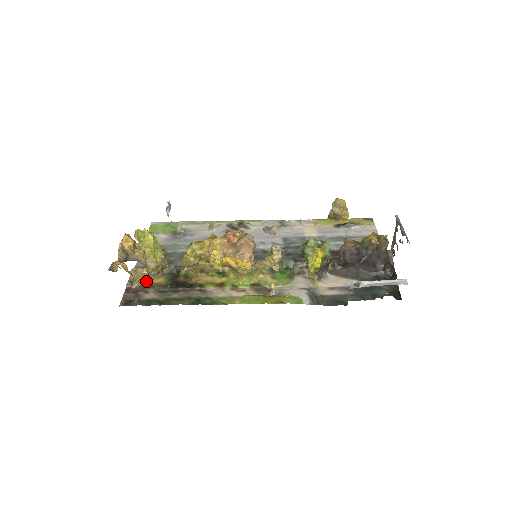
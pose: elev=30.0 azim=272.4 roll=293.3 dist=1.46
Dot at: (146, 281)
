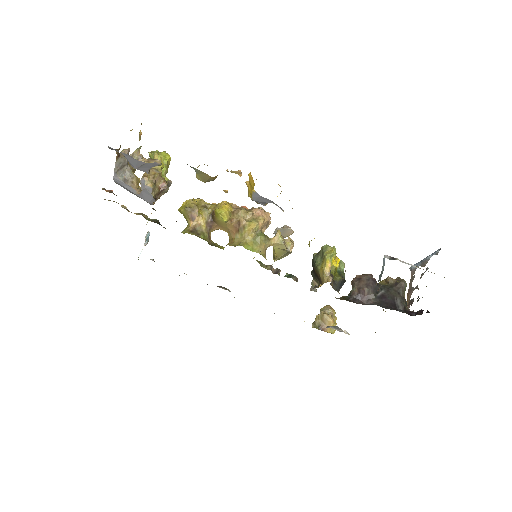
Dot at: (150, 161)
